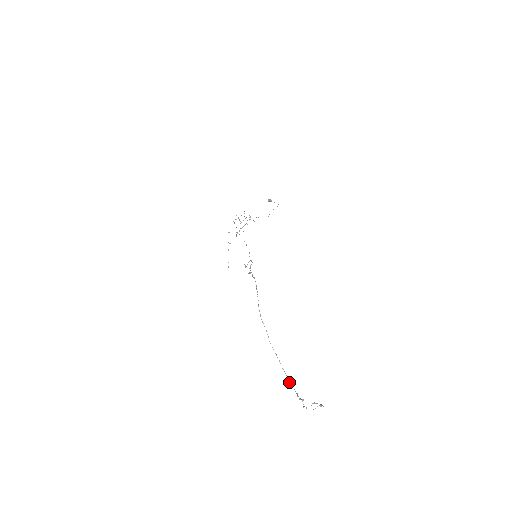
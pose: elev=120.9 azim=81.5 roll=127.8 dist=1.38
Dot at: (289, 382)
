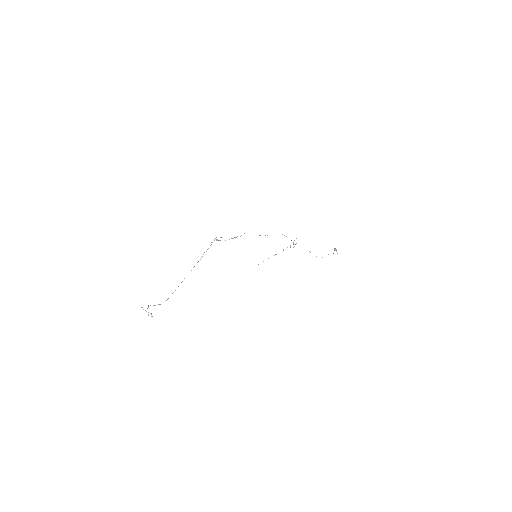
Dot at: occluded
